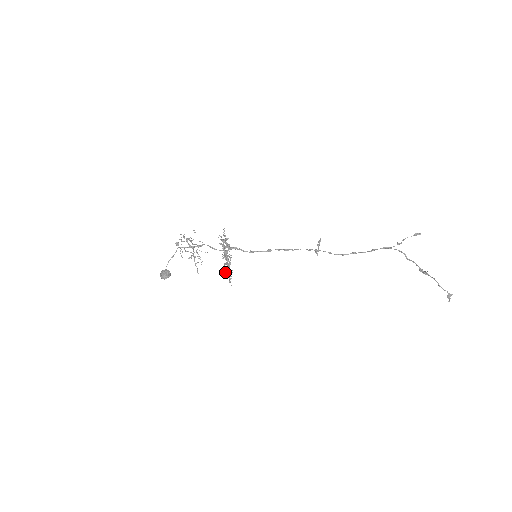
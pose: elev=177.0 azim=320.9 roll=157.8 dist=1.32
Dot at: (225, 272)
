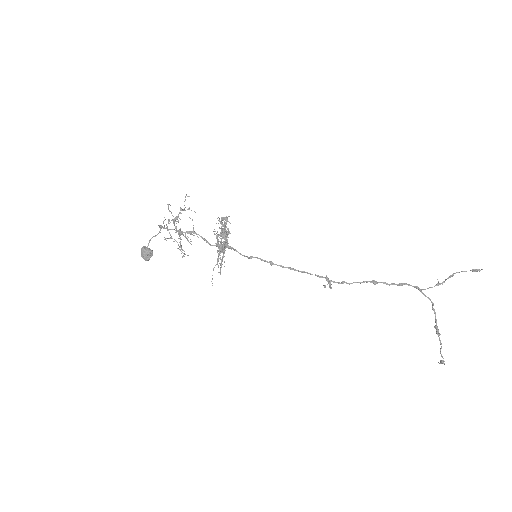
Dot at: occluded
